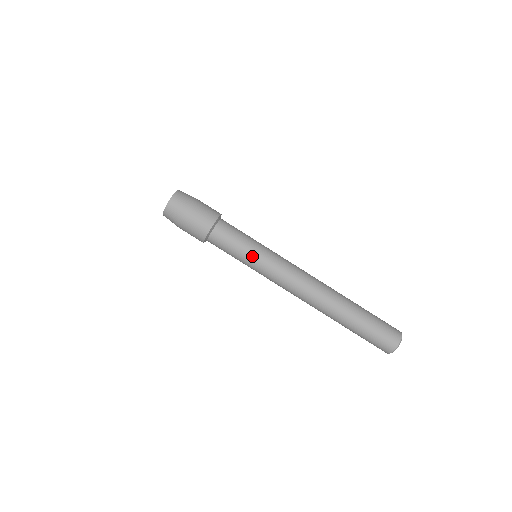
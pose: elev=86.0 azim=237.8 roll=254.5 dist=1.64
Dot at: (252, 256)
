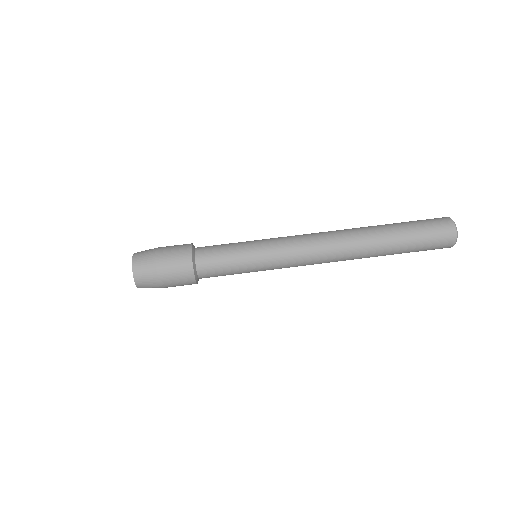
Dot at: (253, 262)
